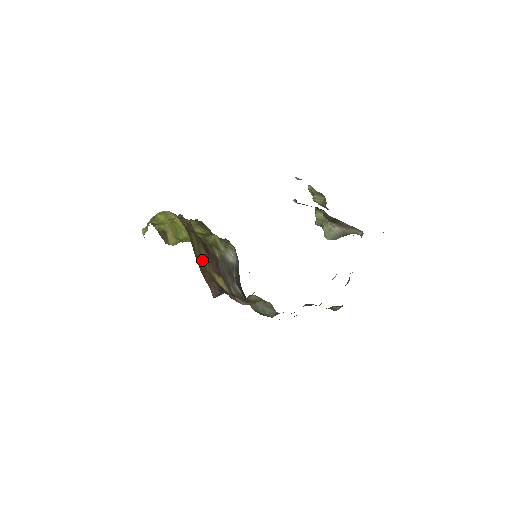
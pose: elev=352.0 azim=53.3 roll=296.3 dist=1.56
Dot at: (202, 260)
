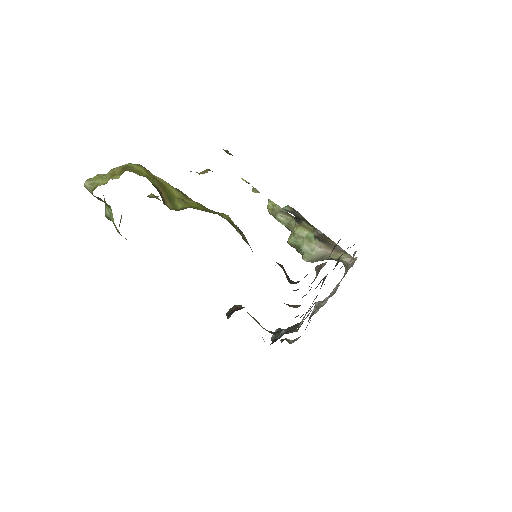
Dot at: occluded
